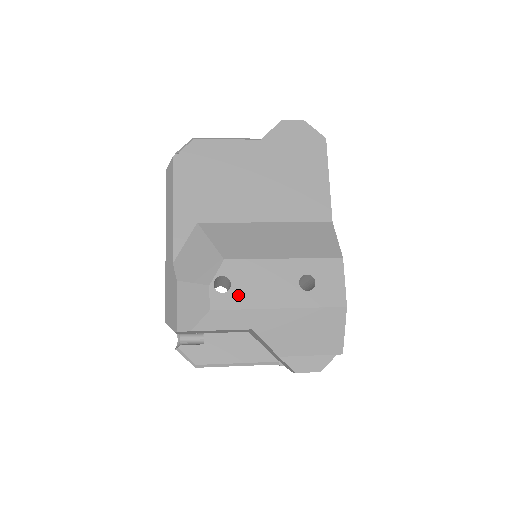
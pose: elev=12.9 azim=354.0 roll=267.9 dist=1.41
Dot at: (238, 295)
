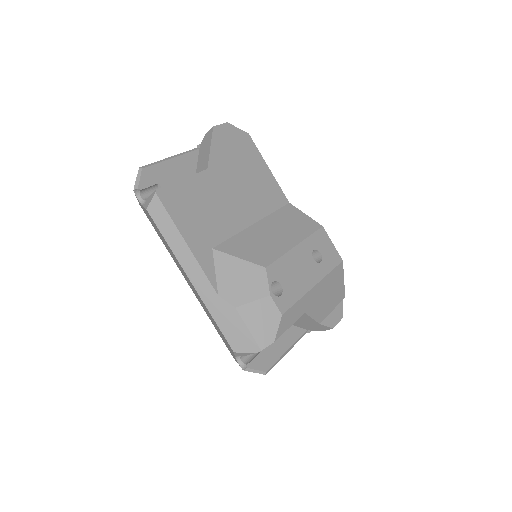
Dot at: (290, 291)
